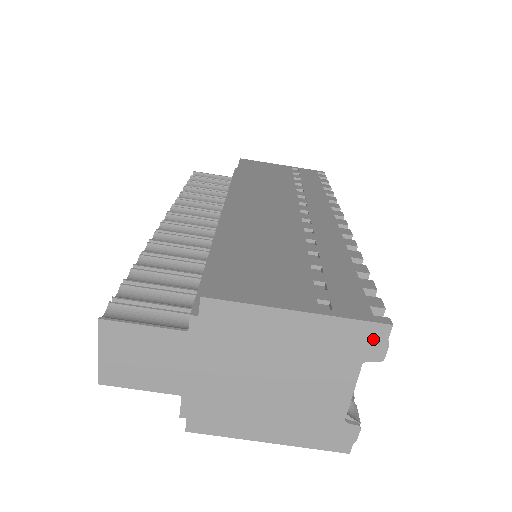
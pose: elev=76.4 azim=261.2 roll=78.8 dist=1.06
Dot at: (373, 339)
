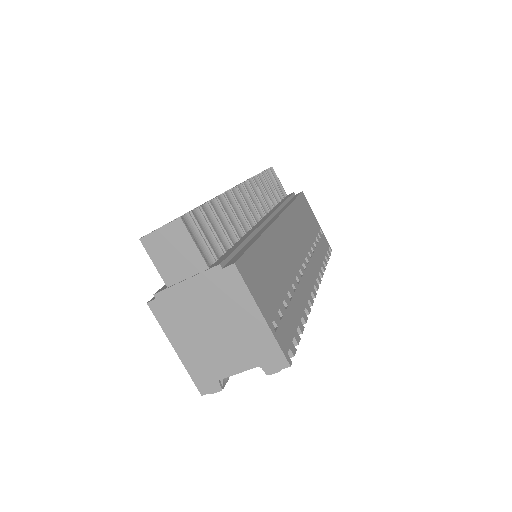
Dot at: (276, 362)
